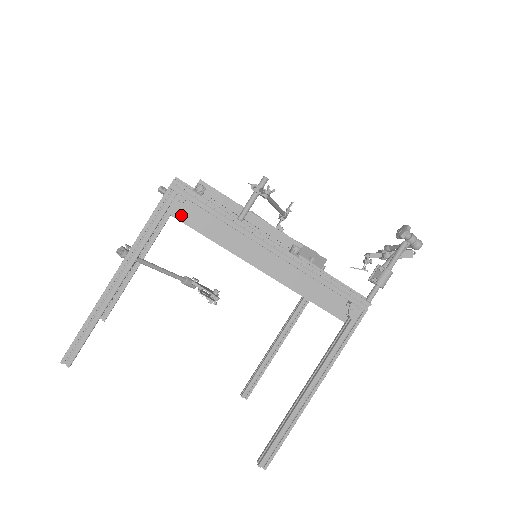
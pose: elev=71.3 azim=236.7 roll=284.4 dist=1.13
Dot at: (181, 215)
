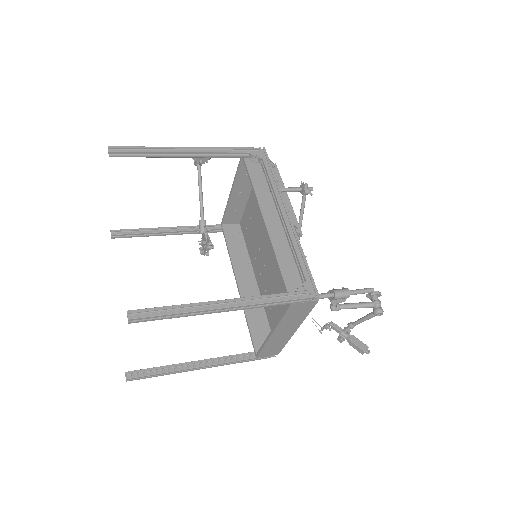
Dot at: (250, 165)
